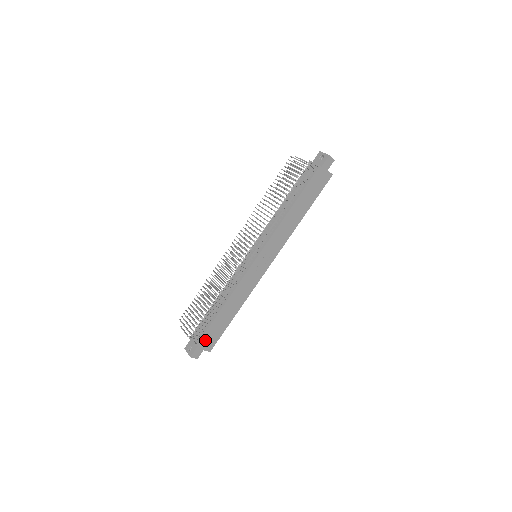
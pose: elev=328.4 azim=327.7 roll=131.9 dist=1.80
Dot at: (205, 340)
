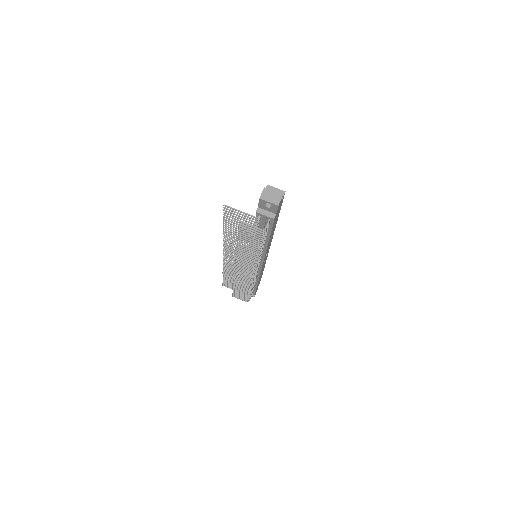
Dot at: occluded
